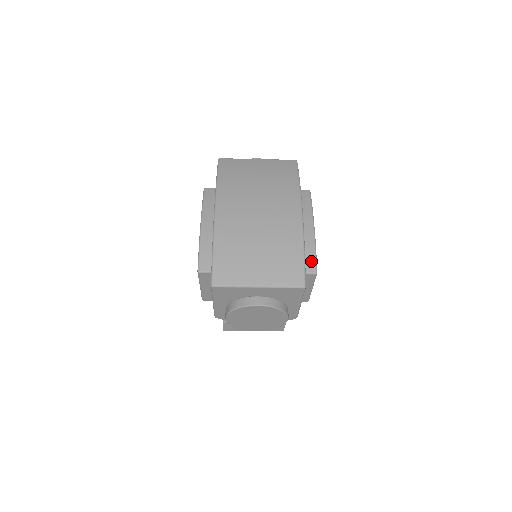
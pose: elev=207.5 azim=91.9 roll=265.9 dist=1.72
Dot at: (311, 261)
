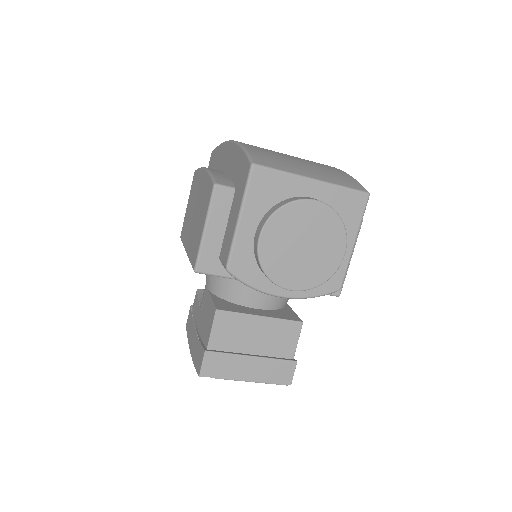
Dot at: occluded
